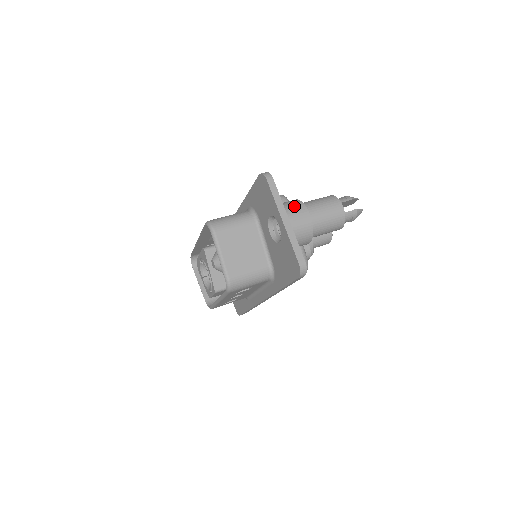
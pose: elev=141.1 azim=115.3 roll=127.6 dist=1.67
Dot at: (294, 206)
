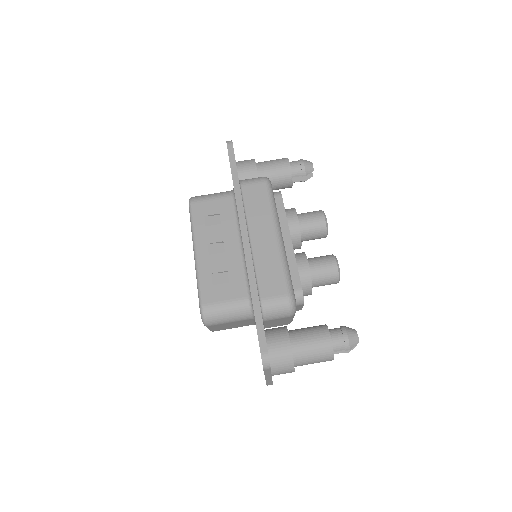
Dot at: (283, 368)
